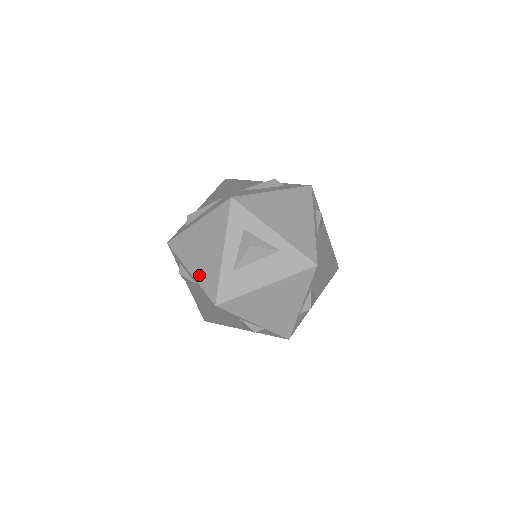
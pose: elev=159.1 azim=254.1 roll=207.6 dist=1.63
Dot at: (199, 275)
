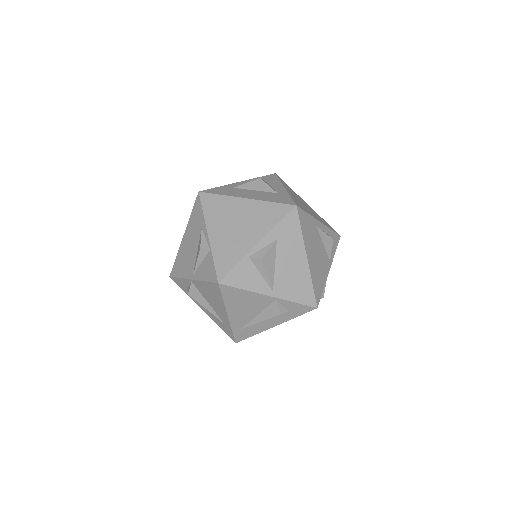
Dot at: occluded
